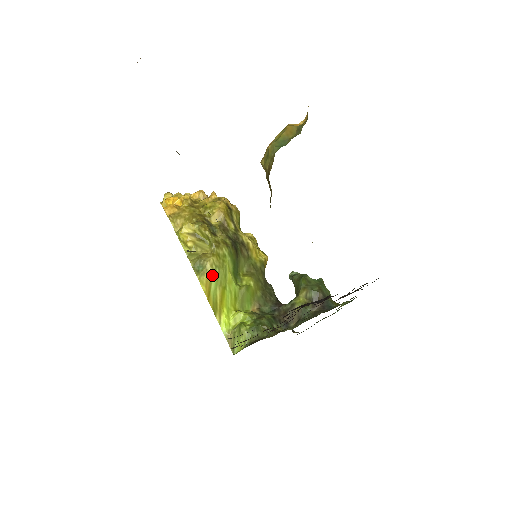
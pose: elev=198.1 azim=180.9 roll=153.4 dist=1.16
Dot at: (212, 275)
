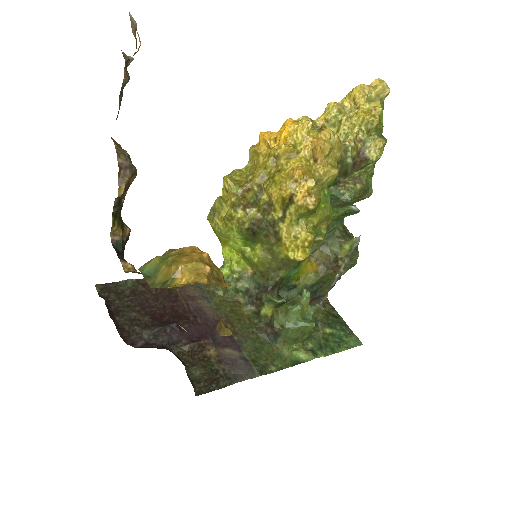
Dot at: (215, 228)
